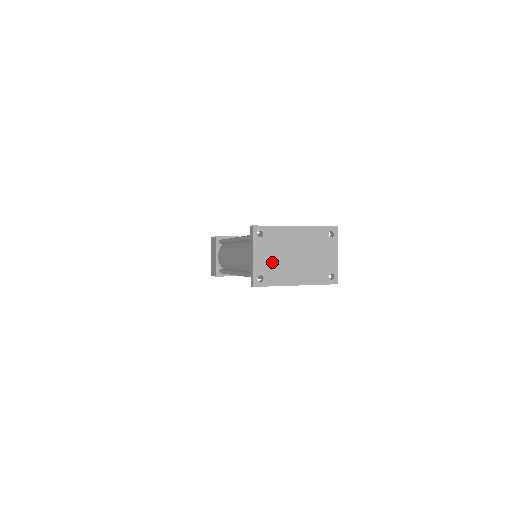
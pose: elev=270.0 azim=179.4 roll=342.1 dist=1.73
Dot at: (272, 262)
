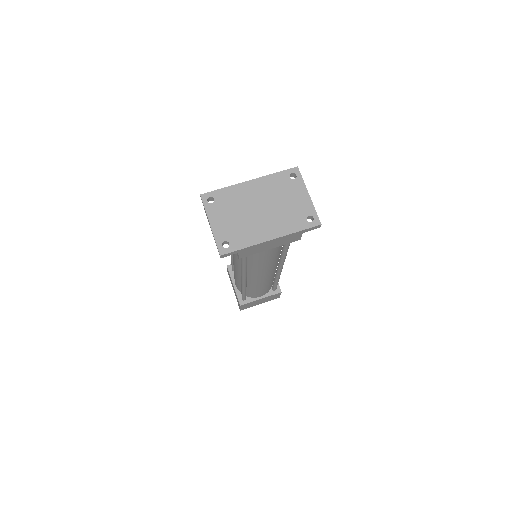
Dot at: (234, 224)
